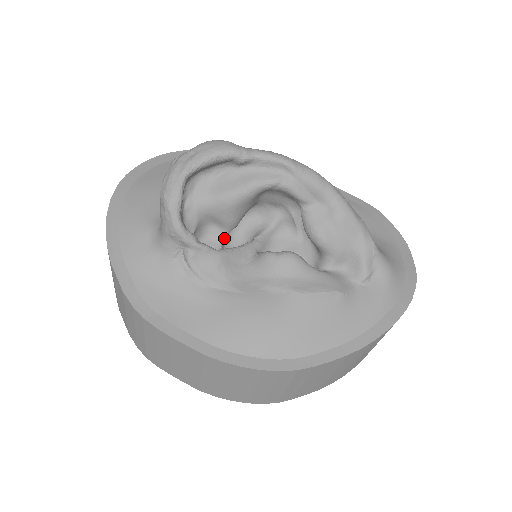
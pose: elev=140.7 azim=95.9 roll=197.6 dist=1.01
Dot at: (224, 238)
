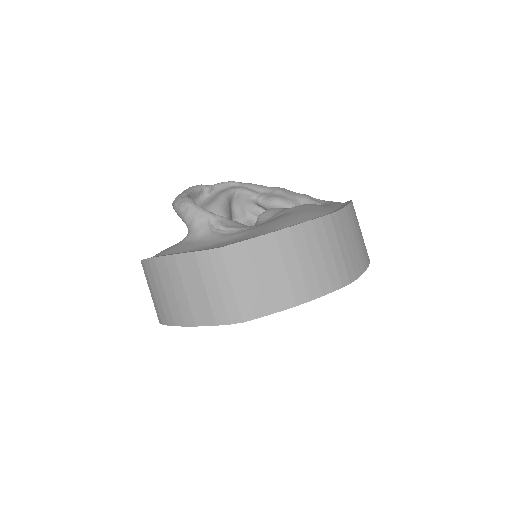
Dot at: occluded
